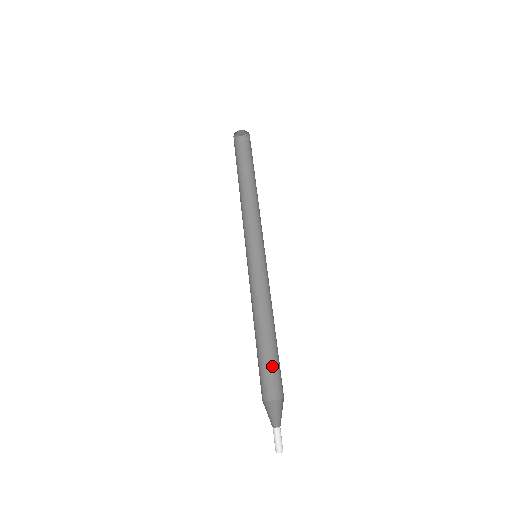
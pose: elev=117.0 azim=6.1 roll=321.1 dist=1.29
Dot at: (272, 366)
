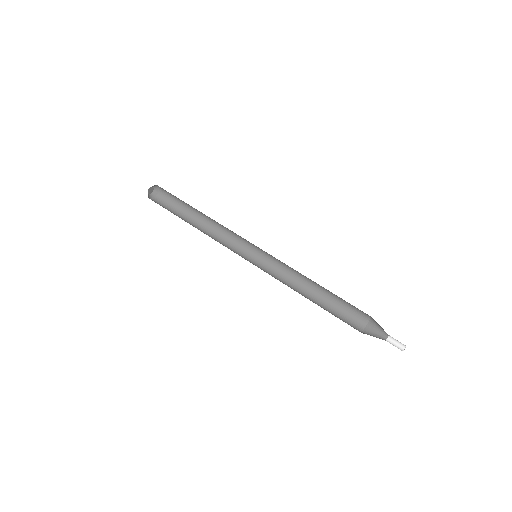
Dot at: (337, 315)
